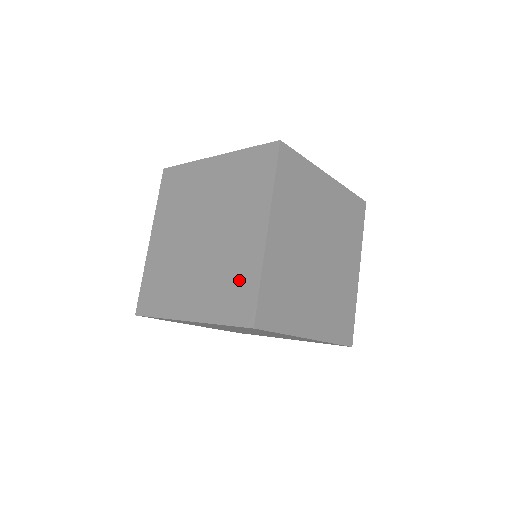
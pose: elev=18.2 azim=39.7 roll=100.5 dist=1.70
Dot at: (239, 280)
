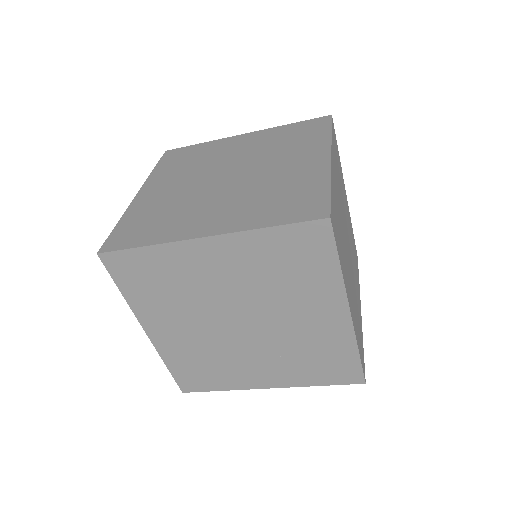
Dot at: (328, 355)
